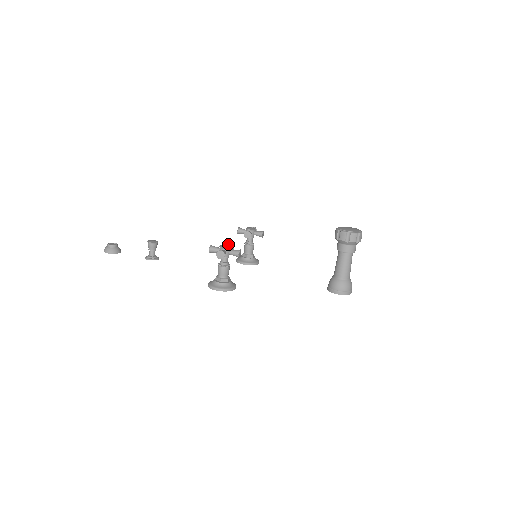
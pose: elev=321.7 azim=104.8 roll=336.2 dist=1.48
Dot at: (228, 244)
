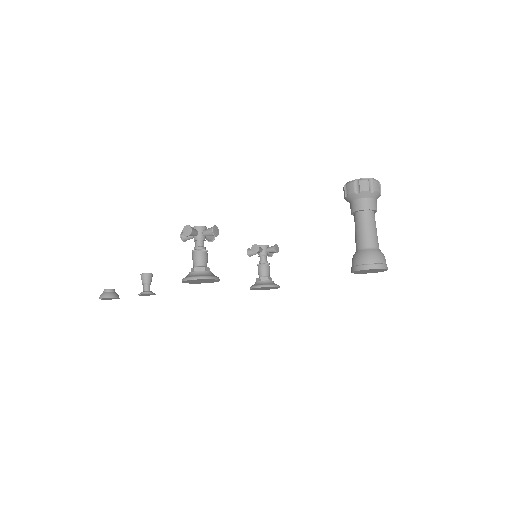
Dot at: occluded
